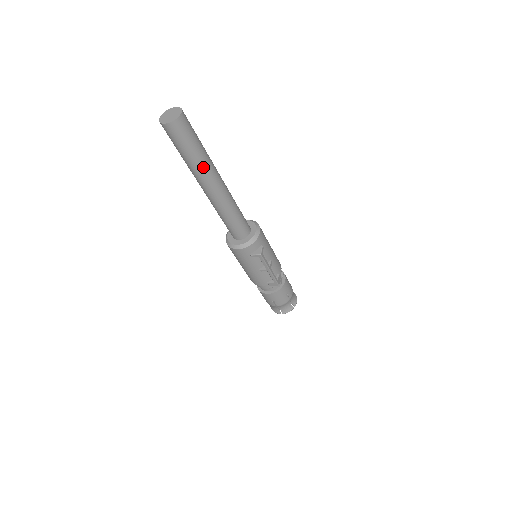
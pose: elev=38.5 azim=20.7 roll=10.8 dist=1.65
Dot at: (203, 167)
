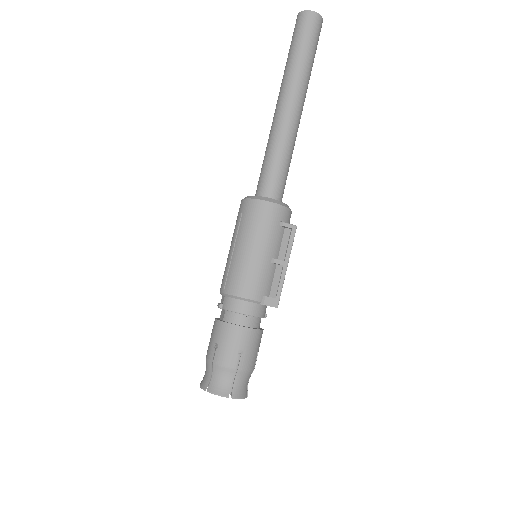
Dot at: (307, 78)
